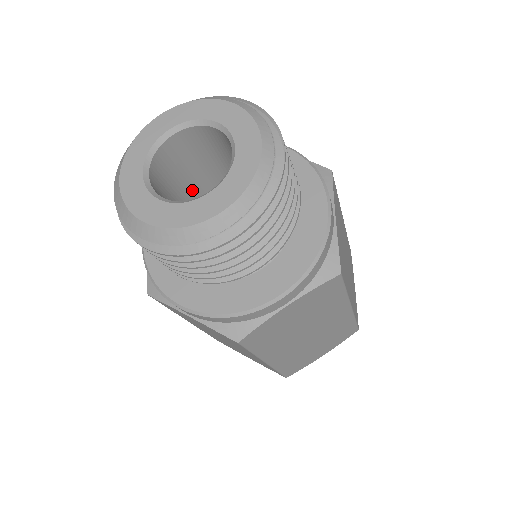
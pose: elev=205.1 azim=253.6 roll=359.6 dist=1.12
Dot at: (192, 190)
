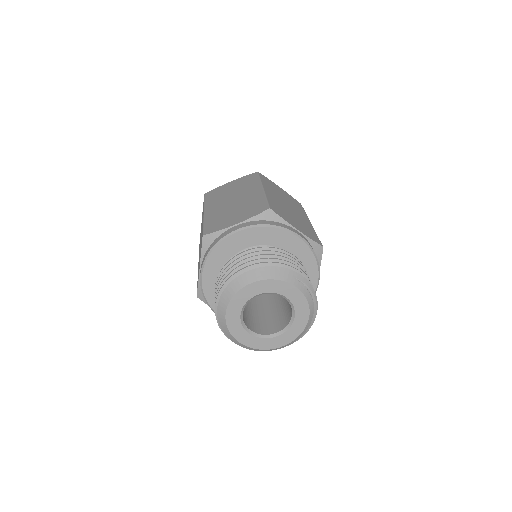
Dot at: occluded
